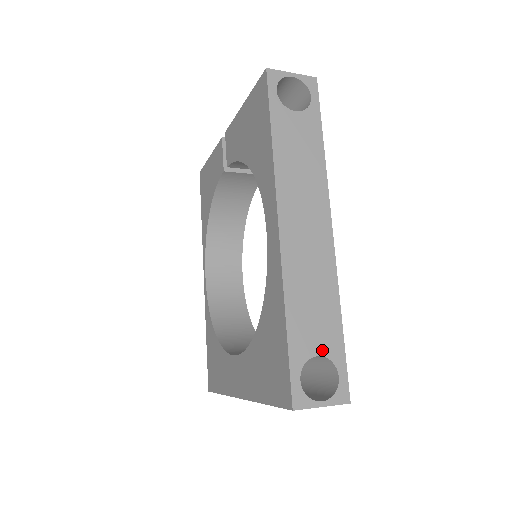
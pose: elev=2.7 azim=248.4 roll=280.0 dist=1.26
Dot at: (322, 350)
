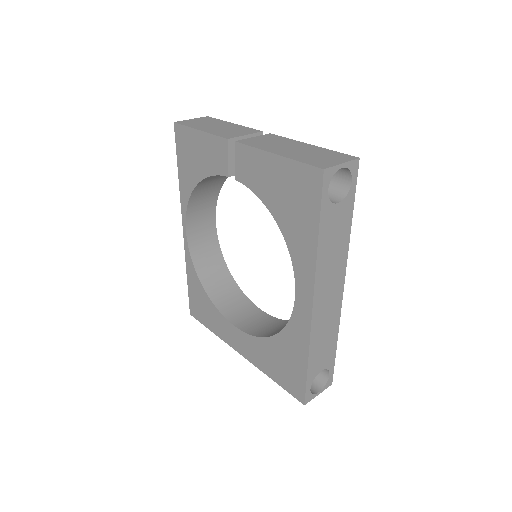
Dot at: (324, 367)
